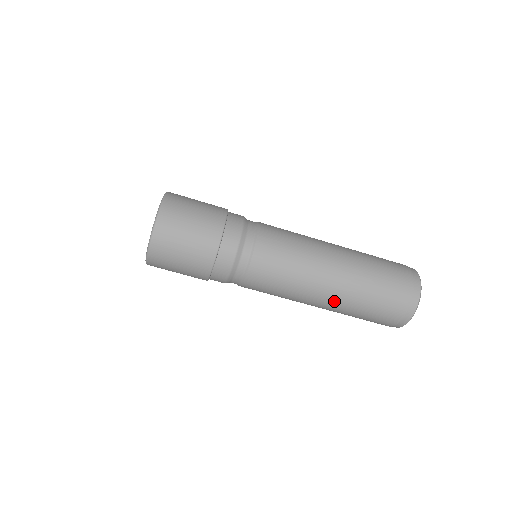
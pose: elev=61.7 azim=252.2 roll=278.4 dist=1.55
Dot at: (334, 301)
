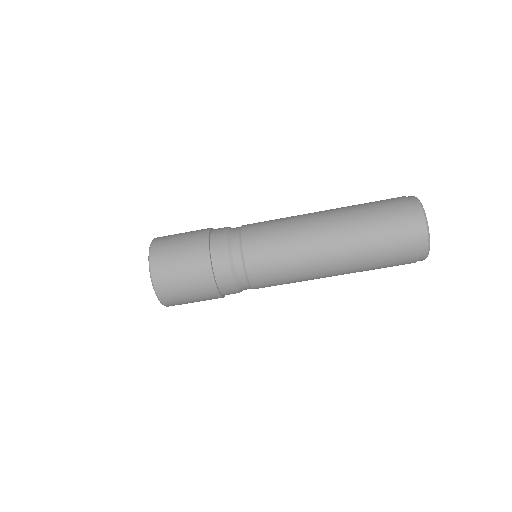
Dot at: occluded
